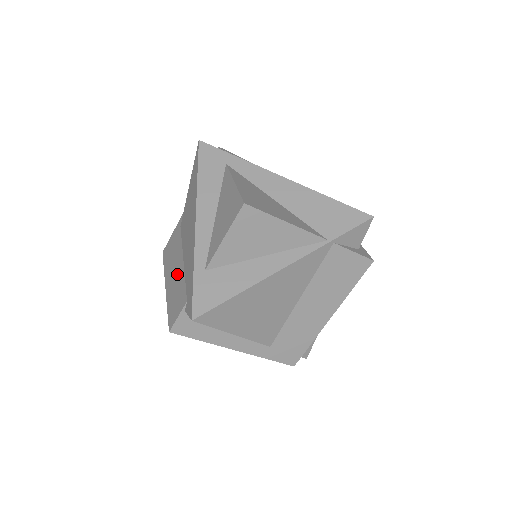
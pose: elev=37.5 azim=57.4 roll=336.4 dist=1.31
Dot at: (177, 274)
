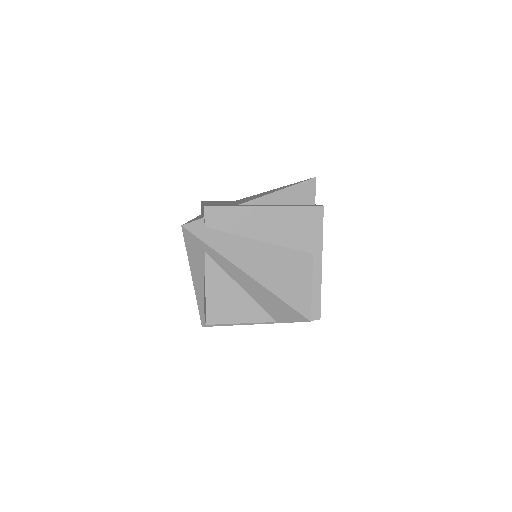
Dot at: occluded
